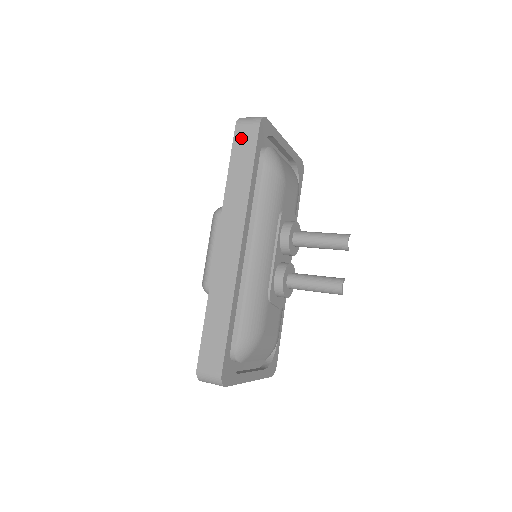
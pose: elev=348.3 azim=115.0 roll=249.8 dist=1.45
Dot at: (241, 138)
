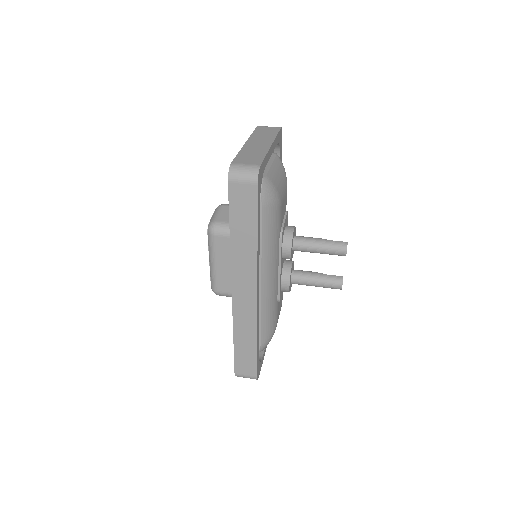
Dot at: (238, 197)
